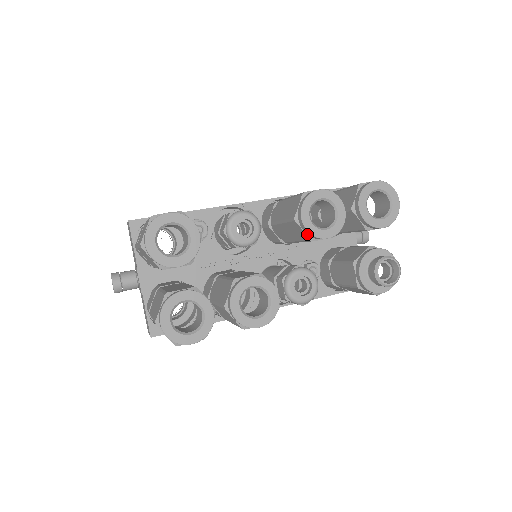
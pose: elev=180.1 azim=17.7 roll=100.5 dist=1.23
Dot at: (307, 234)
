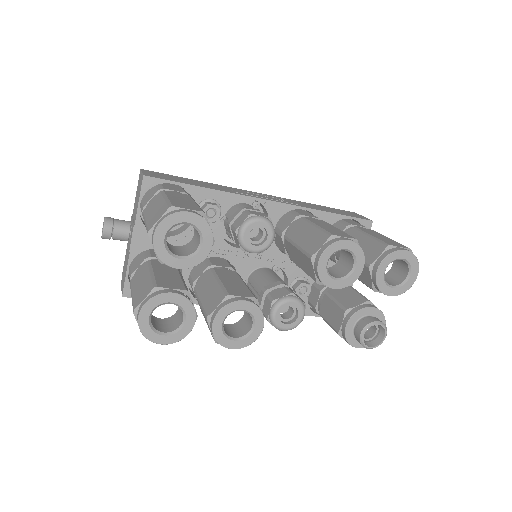
Dot at: (317, 276)
